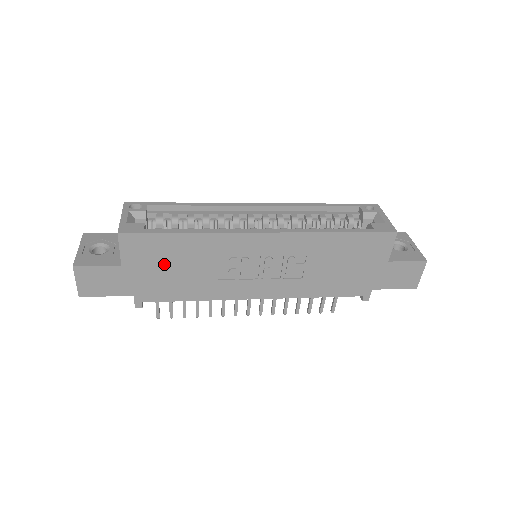
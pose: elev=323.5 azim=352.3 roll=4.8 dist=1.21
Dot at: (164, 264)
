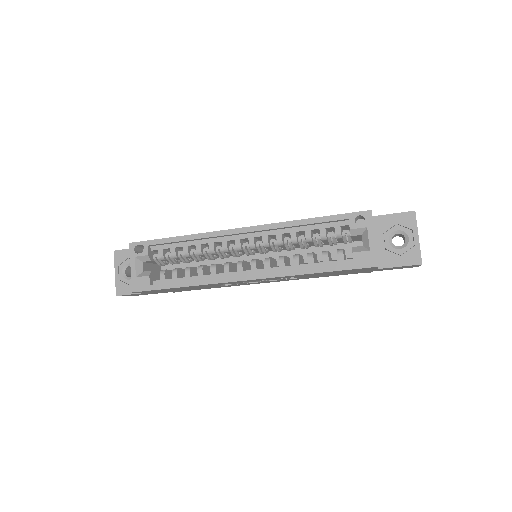
Dot at: (178, 289)
